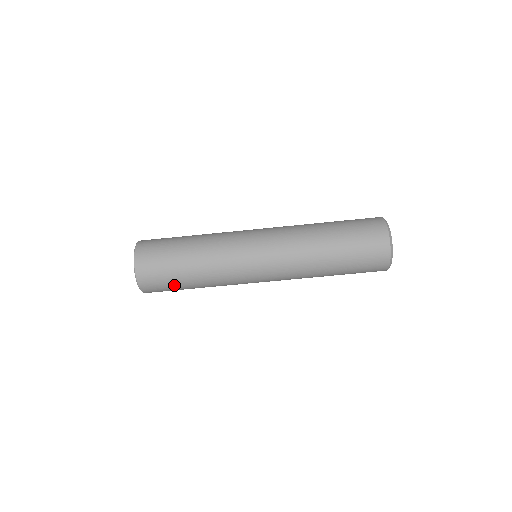
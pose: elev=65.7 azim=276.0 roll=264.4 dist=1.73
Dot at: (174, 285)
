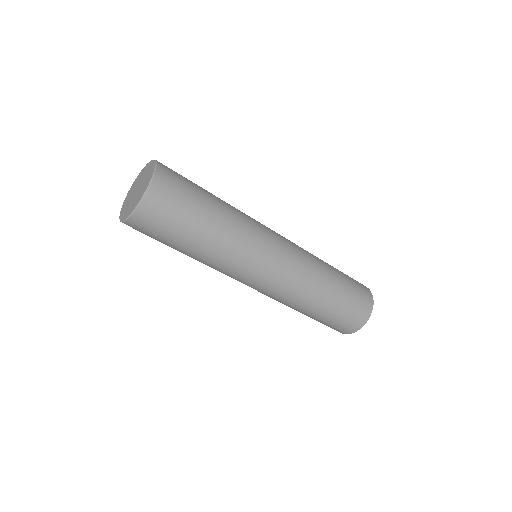
Dot at: (176, 232)
